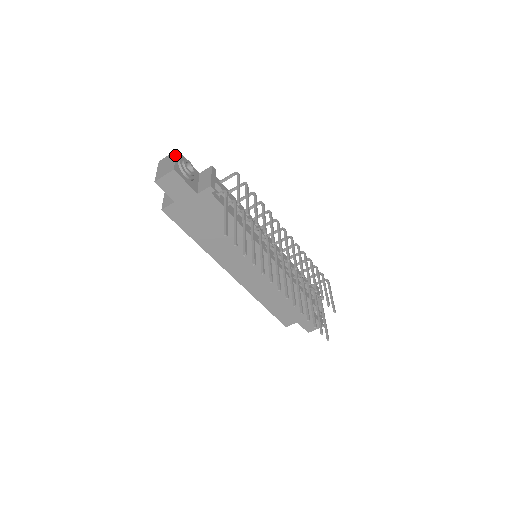
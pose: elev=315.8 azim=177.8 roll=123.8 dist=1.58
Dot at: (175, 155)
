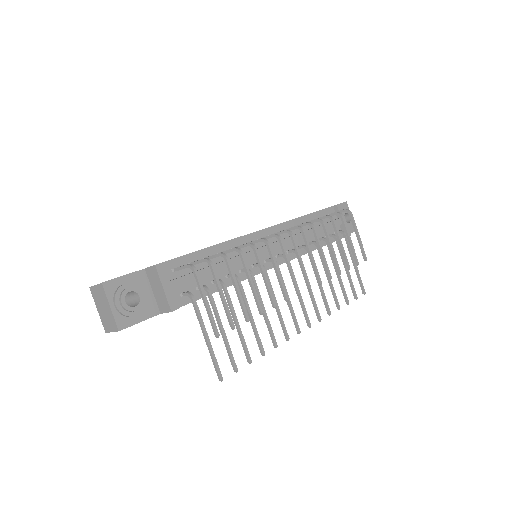
Dot at: (105, 298)
